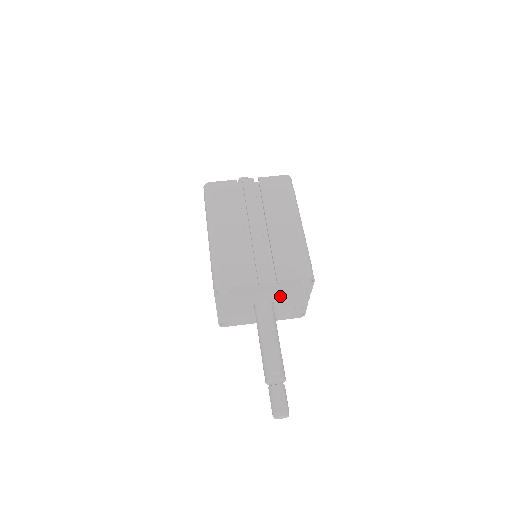
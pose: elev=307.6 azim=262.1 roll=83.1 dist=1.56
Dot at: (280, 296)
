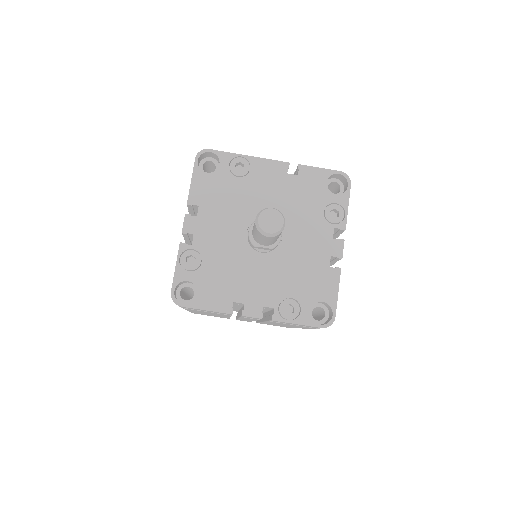
Dot at: occluded
